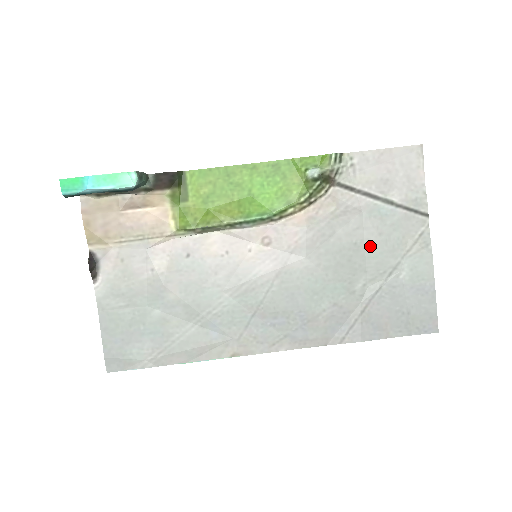
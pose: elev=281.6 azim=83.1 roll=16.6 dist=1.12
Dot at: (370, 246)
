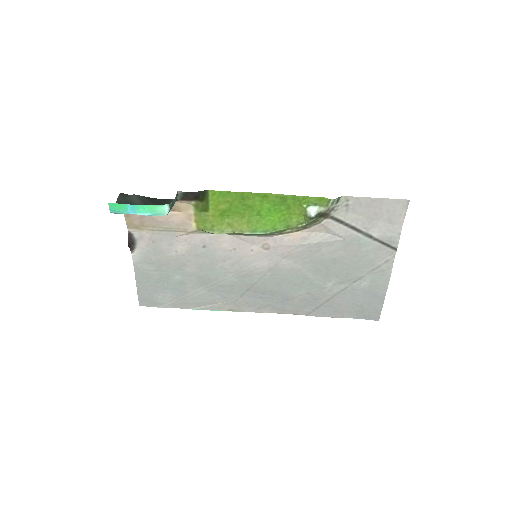
Dot at: (345, 262)
